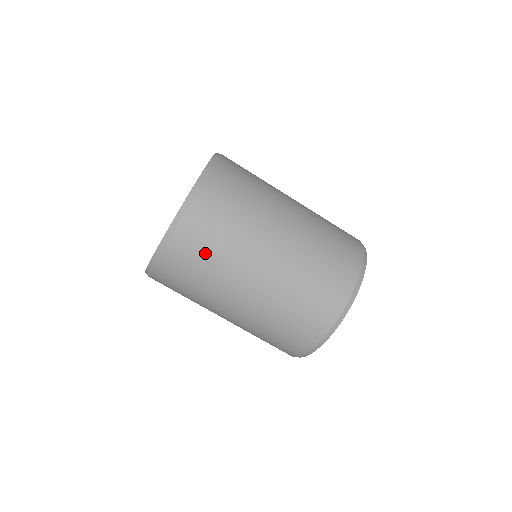
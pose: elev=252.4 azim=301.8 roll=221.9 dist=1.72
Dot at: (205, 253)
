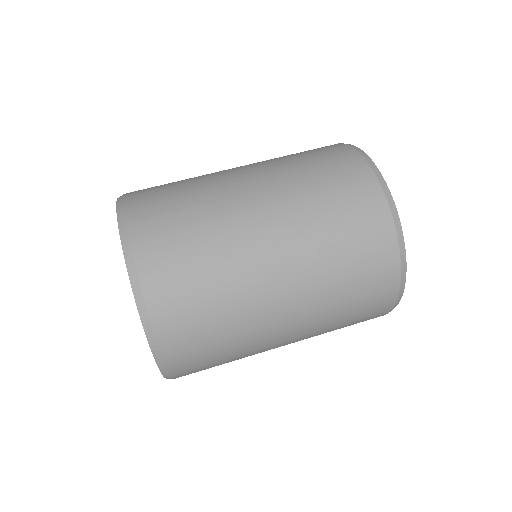
Dot at: (208, 329)
